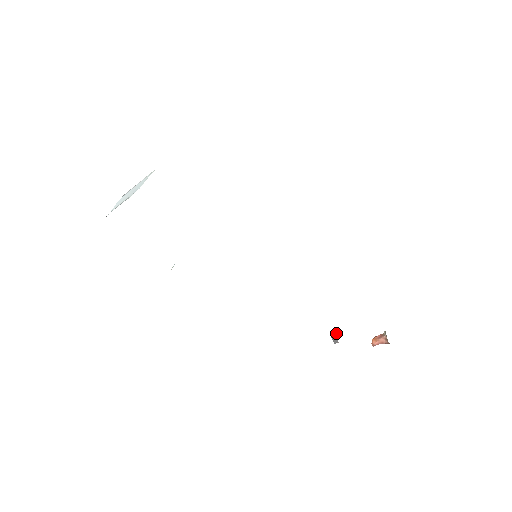
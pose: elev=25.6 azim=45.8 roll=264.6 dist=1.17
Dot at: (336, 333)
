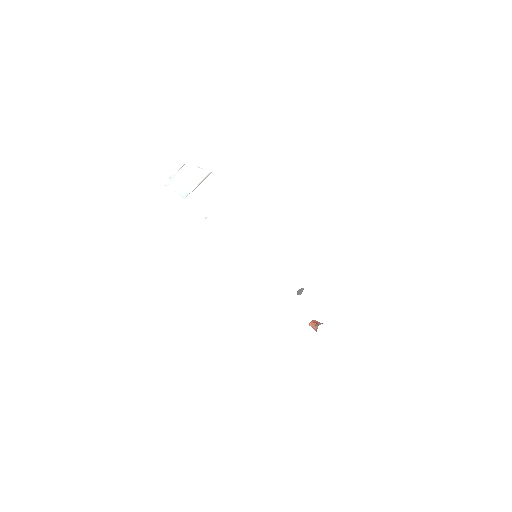
Dot at: occluded
